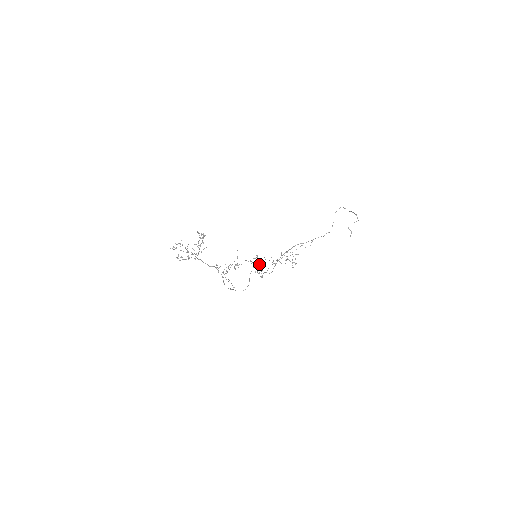
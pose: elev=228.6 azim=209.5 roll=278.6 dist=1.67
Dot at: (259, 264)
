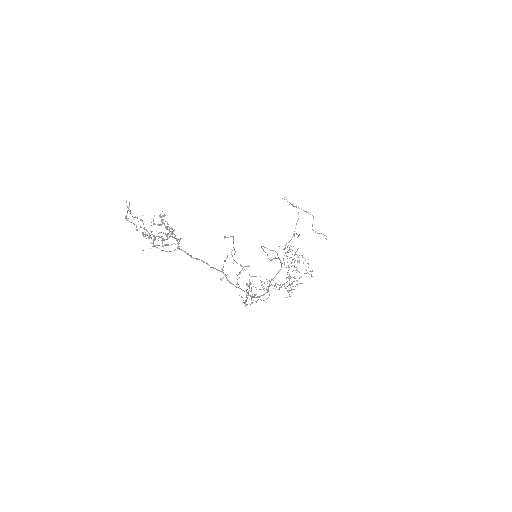
Dot at: (274, 285)
